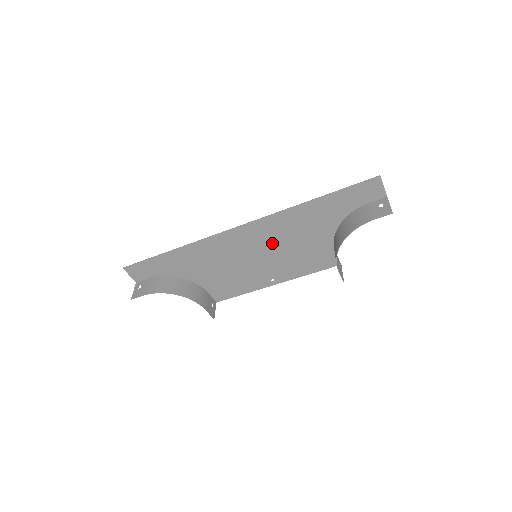
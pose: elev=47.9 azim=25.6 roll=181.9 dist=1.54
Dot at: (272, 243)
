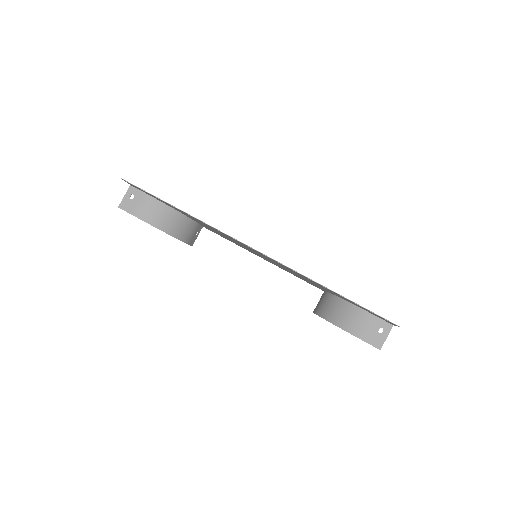
Dot at: (276, 263)
